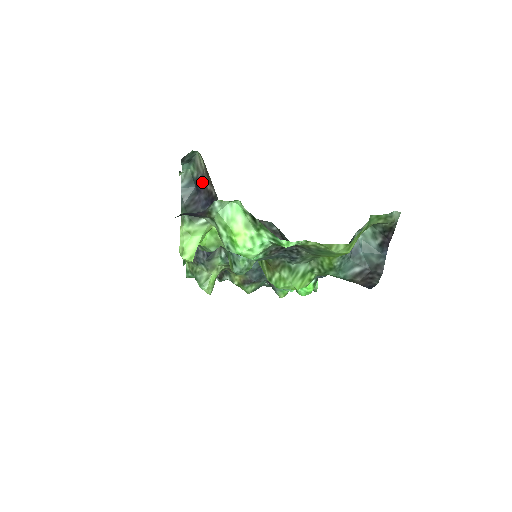
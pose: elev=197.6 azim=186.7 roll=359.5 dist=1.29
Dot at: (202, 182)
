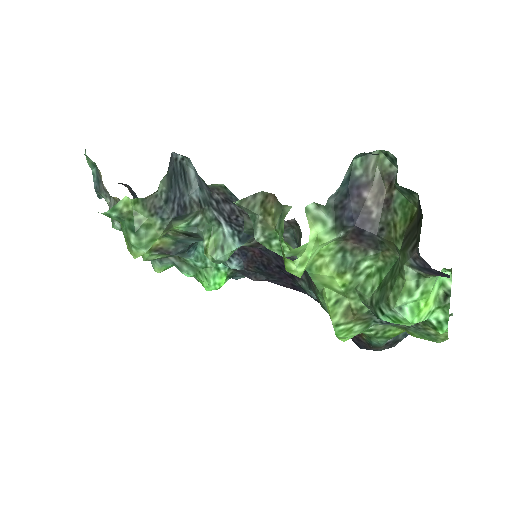
Dot at: (363, 189)
